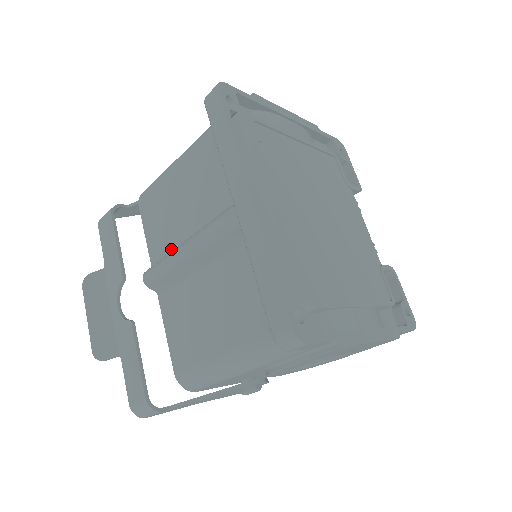
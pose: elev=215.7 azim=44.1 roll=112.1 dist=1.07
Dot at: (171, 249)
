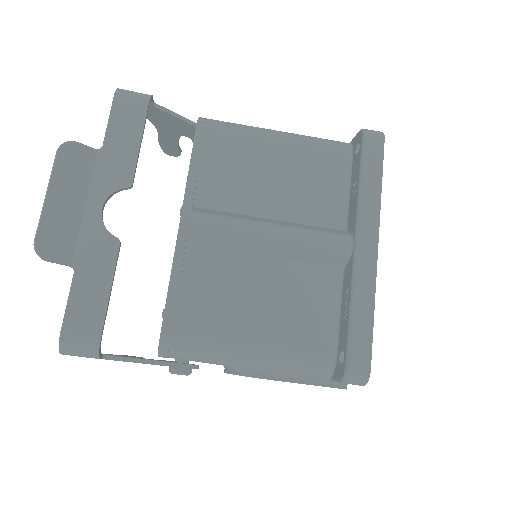
Dot at: (227, 208)
